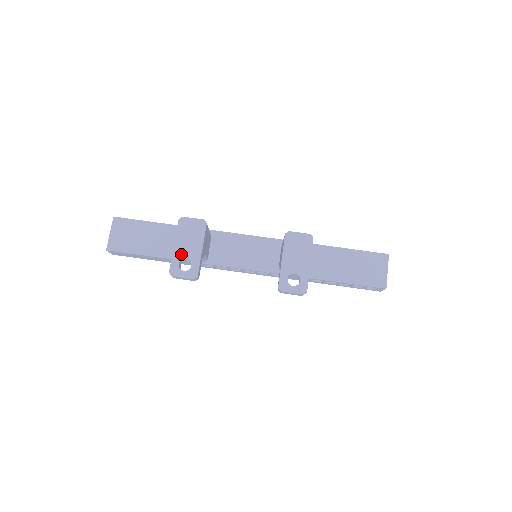
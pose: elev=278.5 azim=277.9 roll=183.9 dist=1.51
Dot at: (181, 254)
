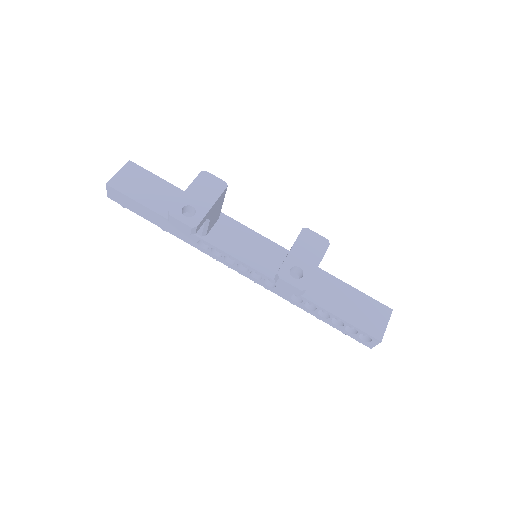
Dot at: (189, 200)
